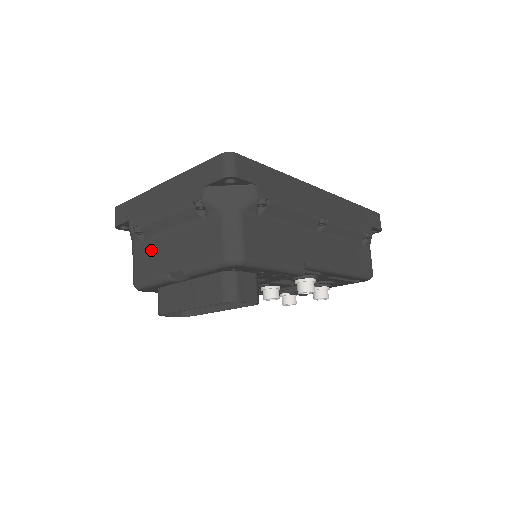
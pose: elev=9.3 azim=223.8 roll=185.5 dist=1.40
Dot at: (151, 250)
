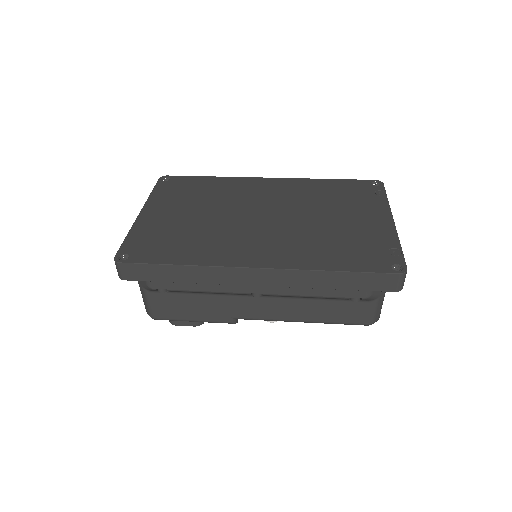
Dot at: occluded
